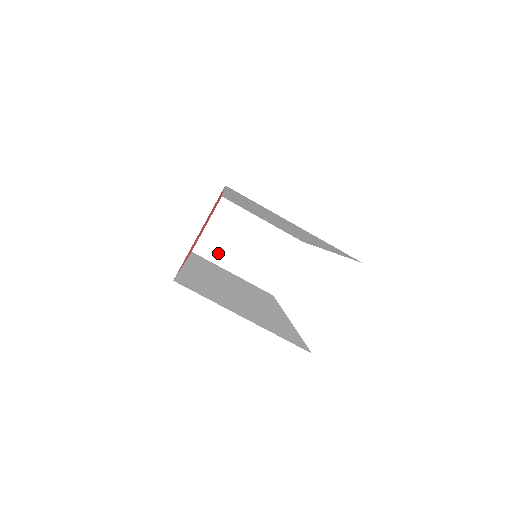
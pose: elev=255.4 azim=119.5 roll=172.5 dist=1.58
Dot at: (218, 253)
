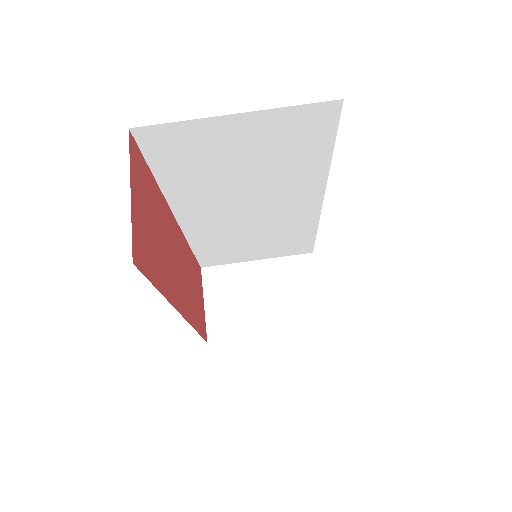
Dot at: (236, 325)
